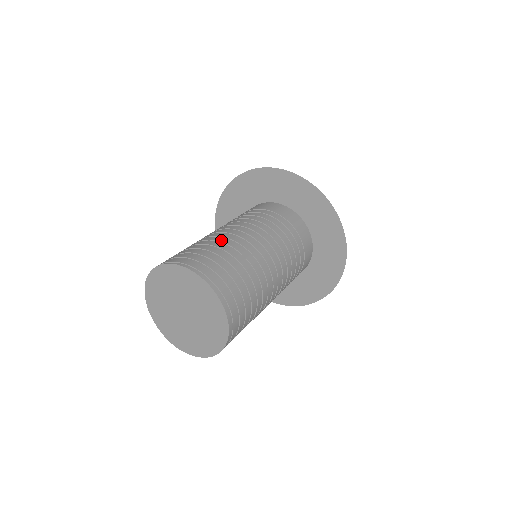
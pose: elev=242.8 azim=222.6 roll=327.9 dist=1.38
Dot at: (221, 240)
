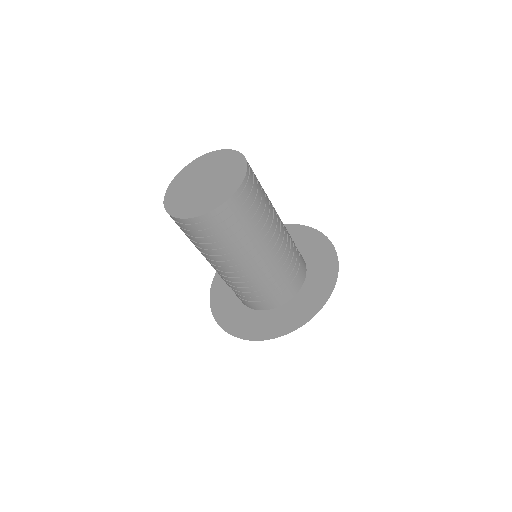
Dot at: occluded
